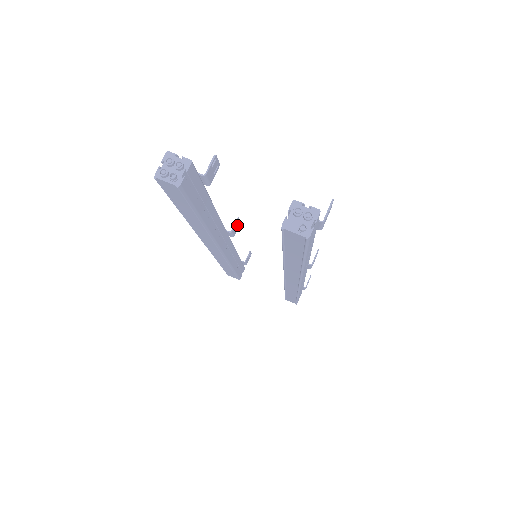
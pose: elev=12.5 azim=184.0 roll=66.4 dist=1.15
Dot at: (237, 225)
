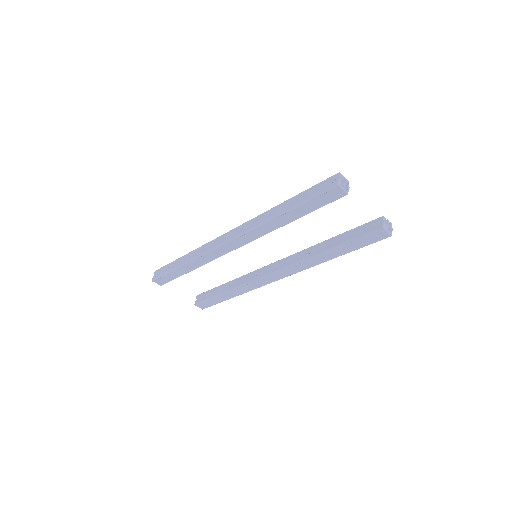
Dot at: occluded
